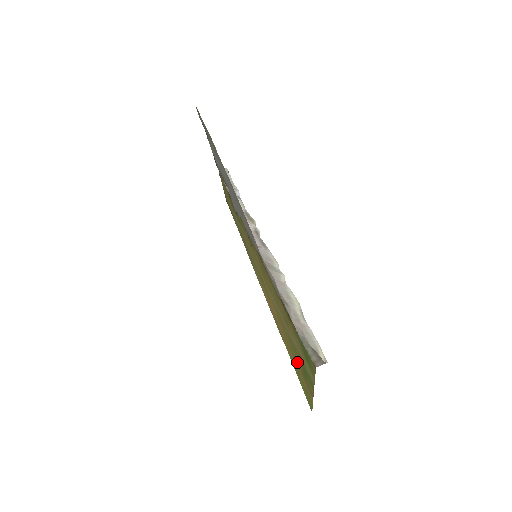
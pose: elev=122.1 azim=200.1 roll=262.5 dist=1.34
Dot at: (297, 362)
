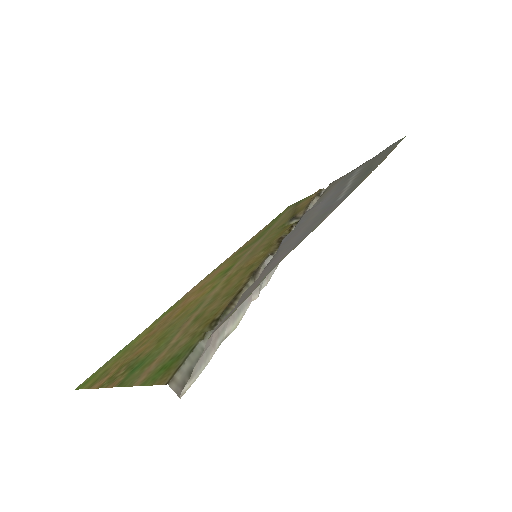
Dot at: (142, 349)
